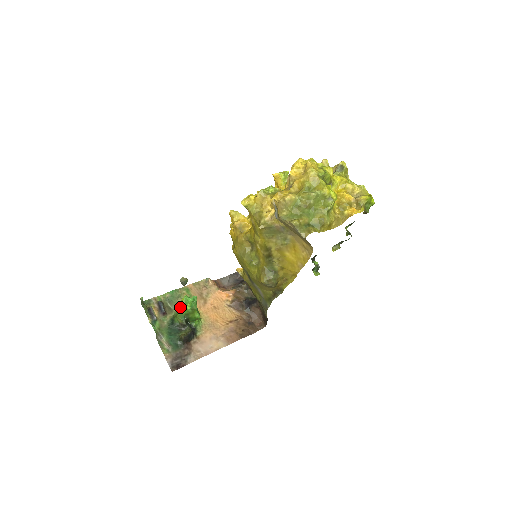
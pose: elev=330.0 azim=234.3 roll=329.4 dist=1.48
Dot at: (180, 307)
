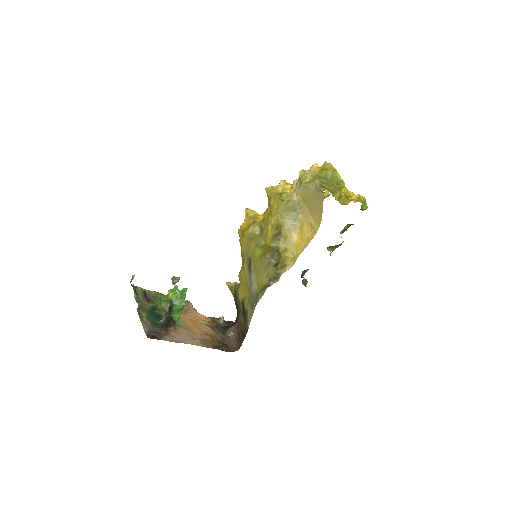
Dot at: (168, 294)
